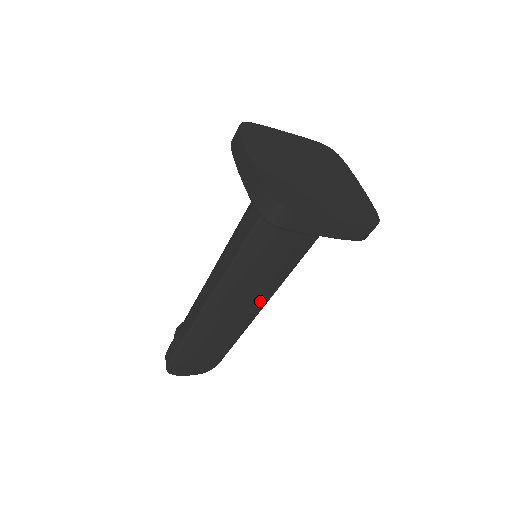
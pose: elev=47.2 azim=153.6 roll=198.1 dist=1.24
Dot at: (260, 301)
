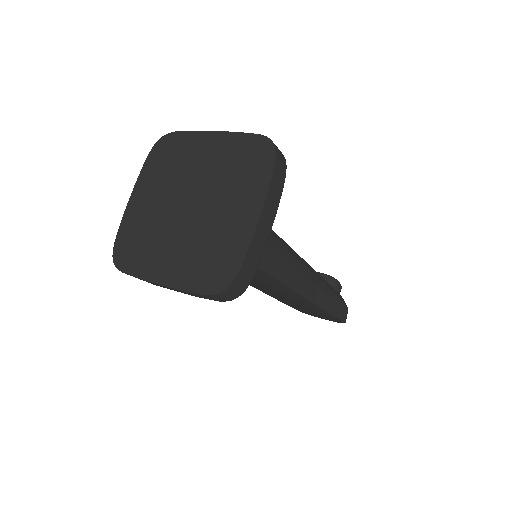
Dot at: (291, 295)
